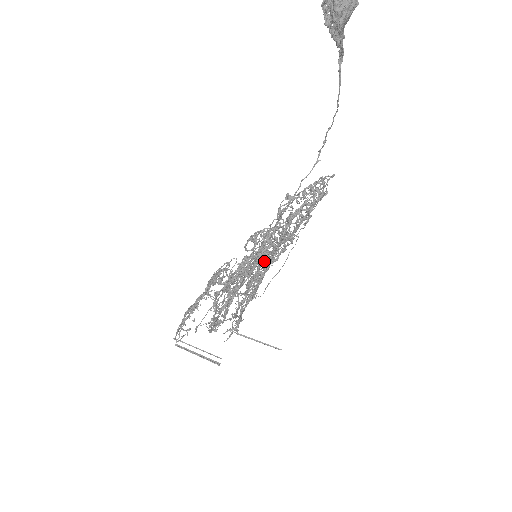
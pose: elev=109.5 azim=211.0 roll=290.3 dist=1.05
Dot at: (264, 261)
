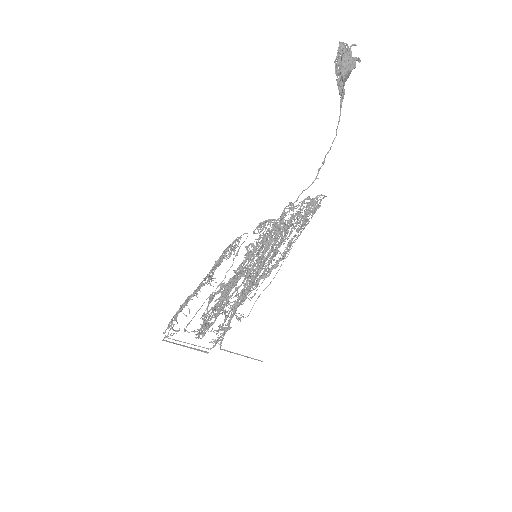
Dot at: (264, 256)
